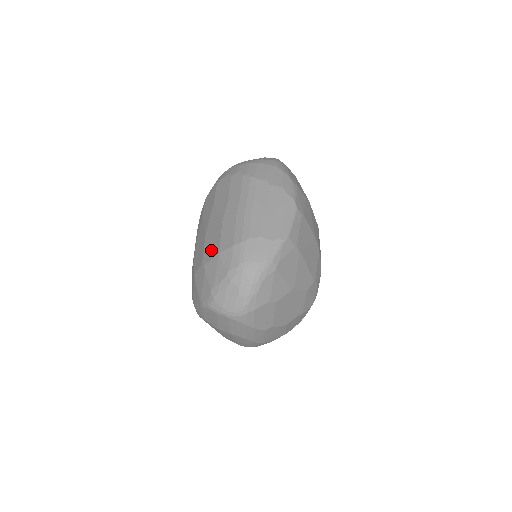
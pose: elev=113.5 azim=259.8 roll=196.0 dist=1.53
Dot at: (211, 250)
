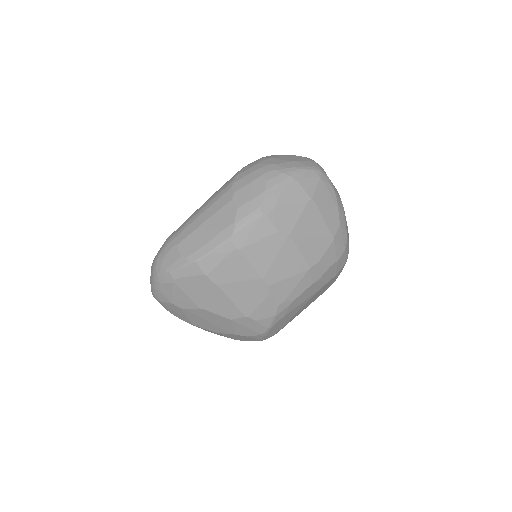
Dot at: occluded
